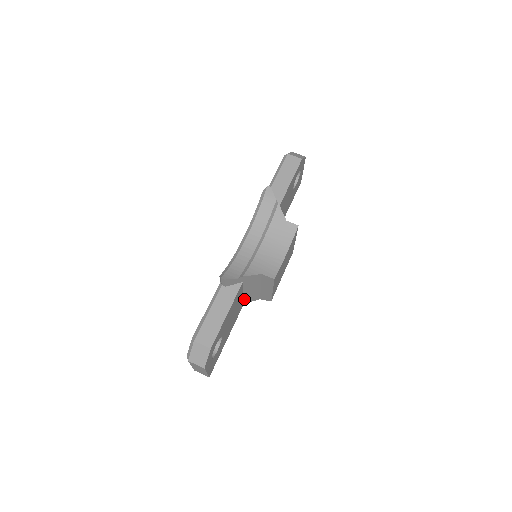
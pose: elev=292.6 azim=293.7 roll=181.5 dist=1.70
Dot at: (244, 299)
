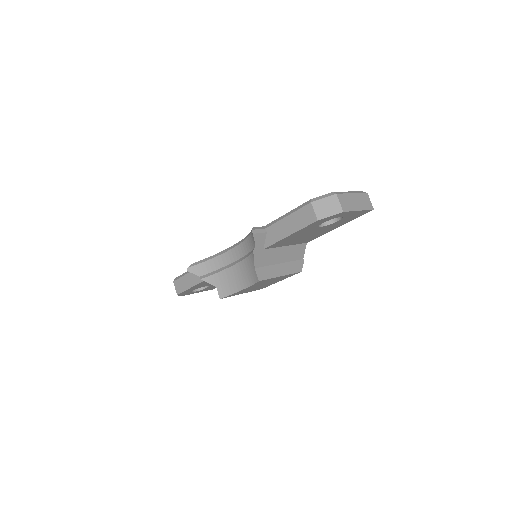
Dot at: occluded
